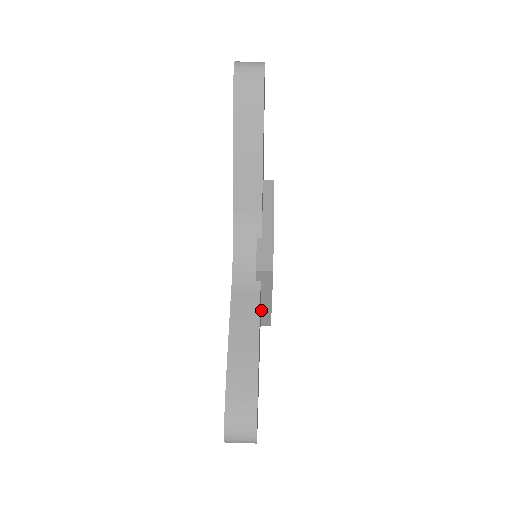
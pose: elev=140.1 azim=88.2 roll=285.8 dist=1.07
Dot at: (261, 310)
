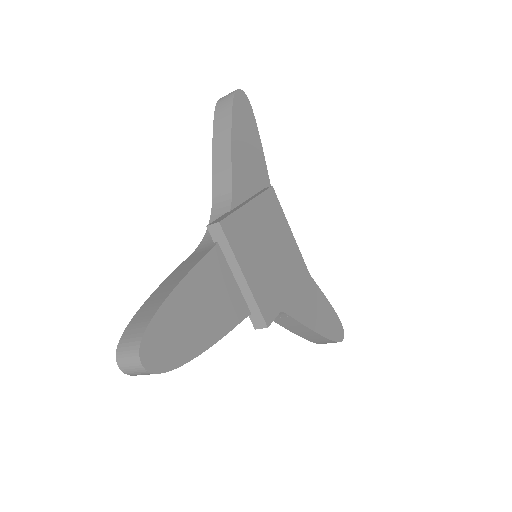
Dot at: (244, 296)
